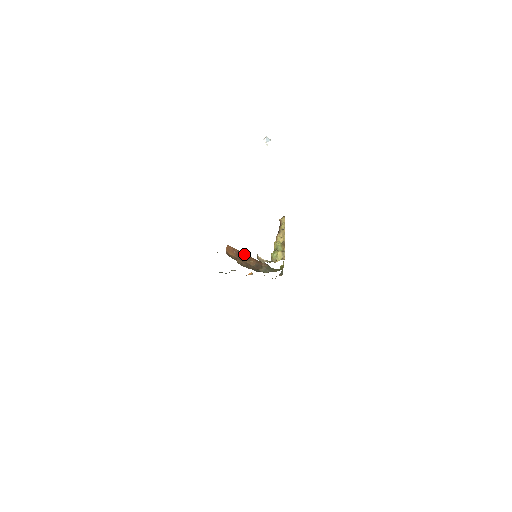
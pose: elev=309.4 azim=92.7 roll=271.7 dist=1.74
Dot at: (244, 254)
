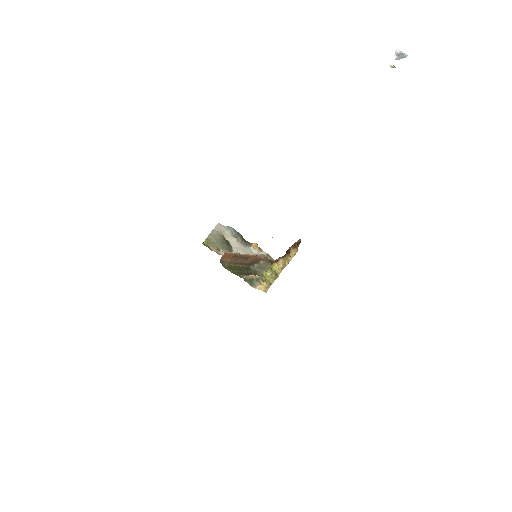
Dot at: (242, 256)
